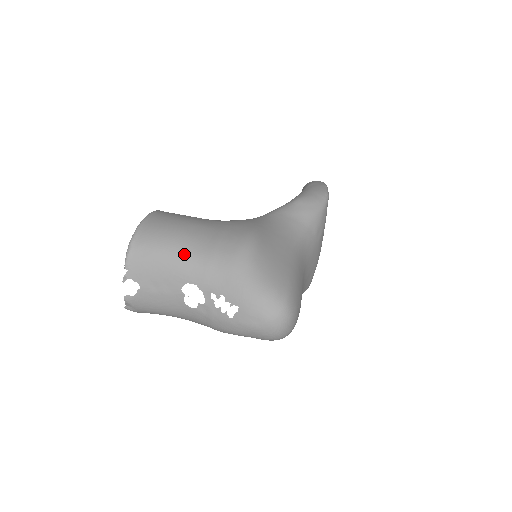
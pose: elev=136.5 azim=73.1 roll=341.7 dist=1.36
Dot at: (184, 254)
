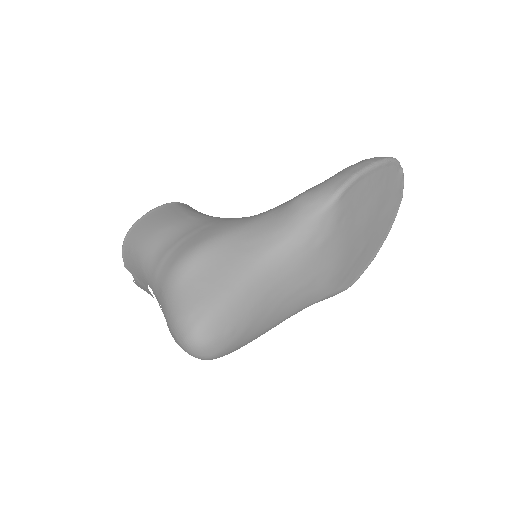
Dot at: (145, 259)
